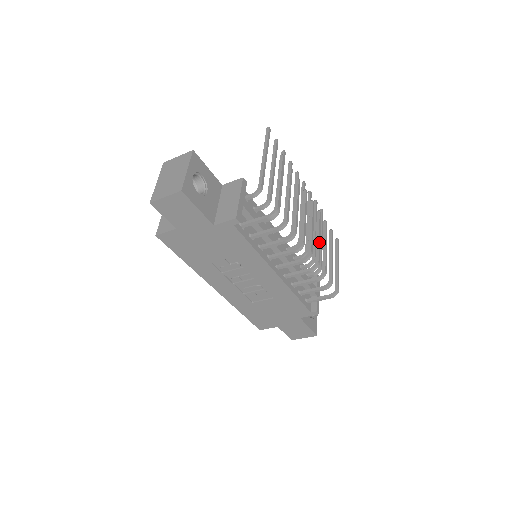
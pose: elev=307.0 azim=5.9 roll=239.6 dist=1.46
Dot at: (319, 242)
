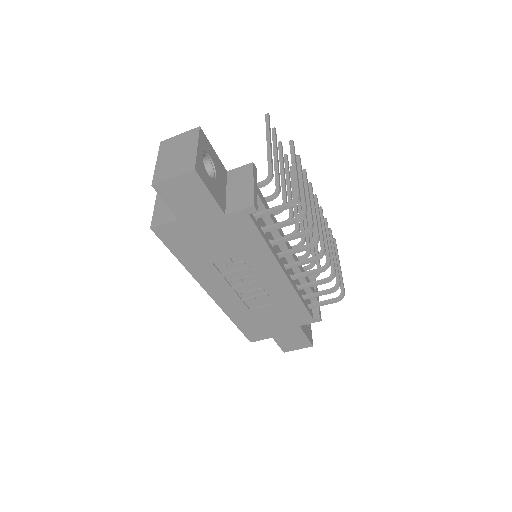
Dot at: occluded
